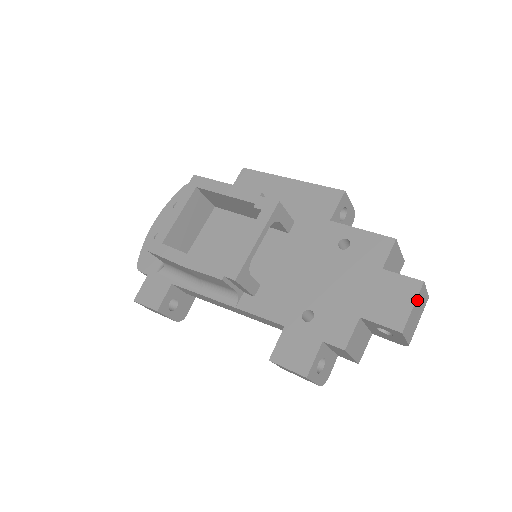
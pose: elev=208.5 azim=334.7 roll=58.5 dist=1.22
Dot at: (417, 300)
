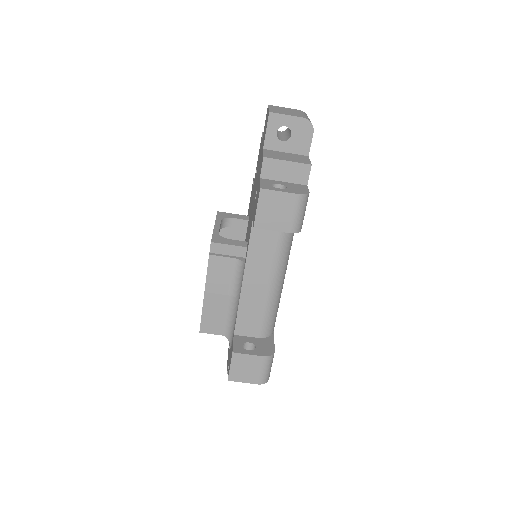
Dot at: (272, 108)
